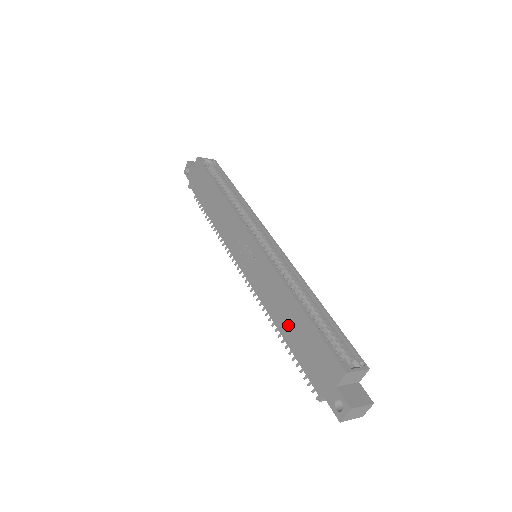
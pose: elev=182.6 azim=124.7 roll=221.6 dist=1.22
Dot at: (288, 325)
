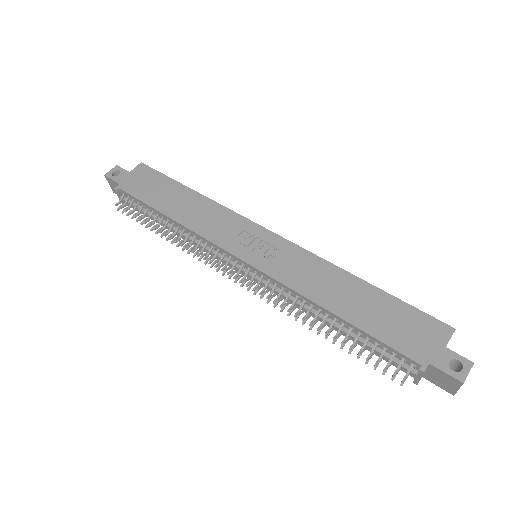
Dot at: (350, 303)
